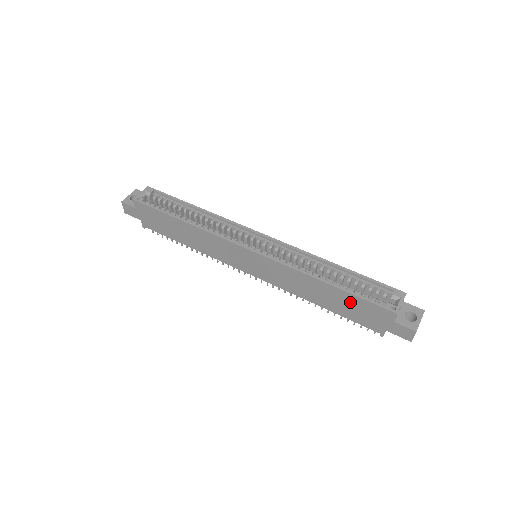
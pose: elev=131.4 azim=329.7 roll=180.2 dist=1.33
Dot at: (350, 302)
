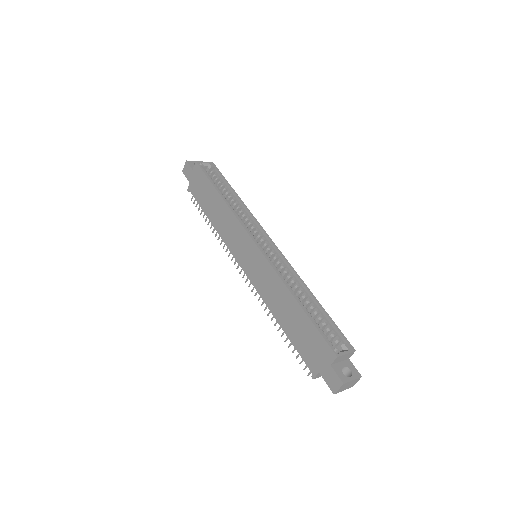
Dot at: (305, 328)
